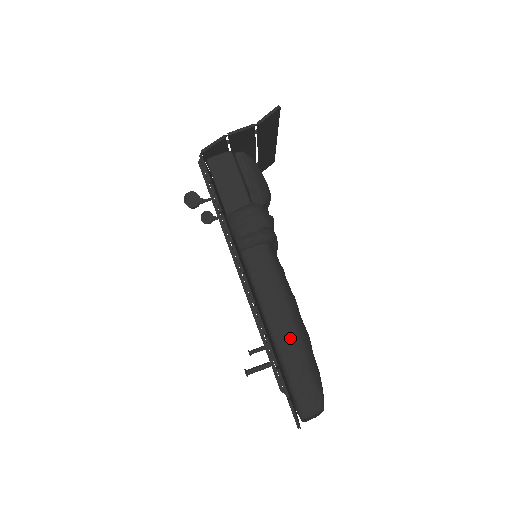
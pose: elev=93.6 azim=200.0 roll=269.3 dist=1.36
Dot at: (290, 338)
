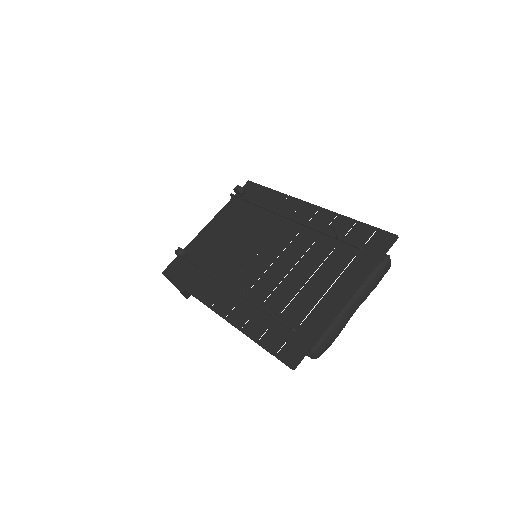
Dot at: occluded
